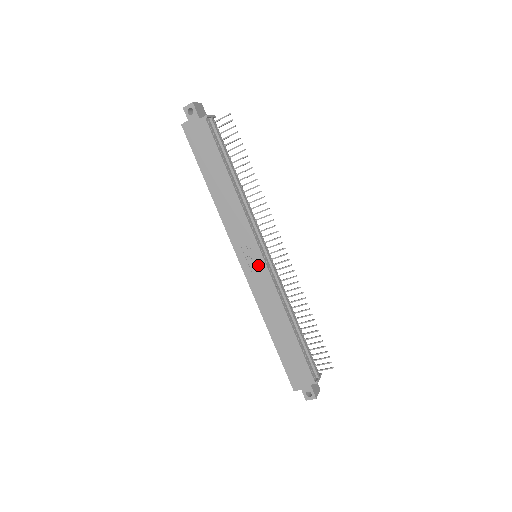
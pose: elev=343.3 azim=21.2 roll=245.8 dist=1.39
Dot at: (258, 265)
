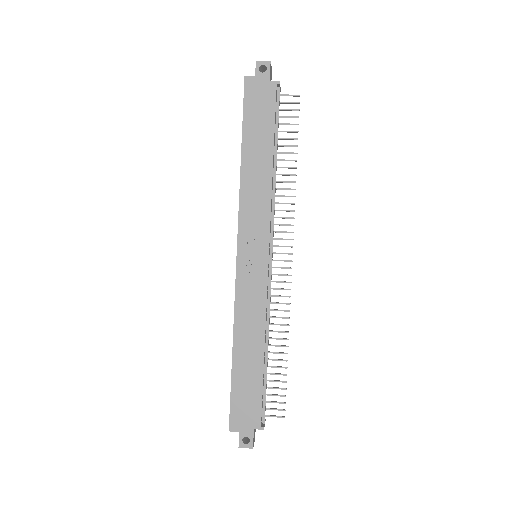
Dot at: (258, 266)
